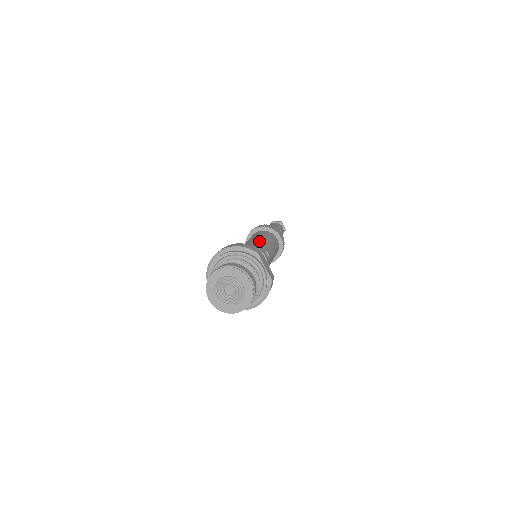
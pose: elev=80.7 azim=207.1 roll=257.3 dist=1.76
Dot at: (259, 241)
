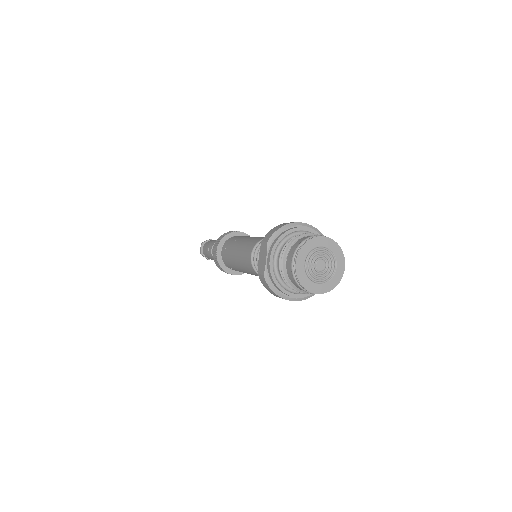
Dot at: occluded
